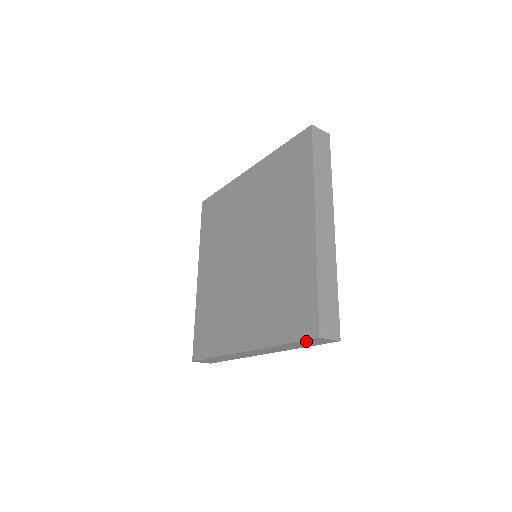
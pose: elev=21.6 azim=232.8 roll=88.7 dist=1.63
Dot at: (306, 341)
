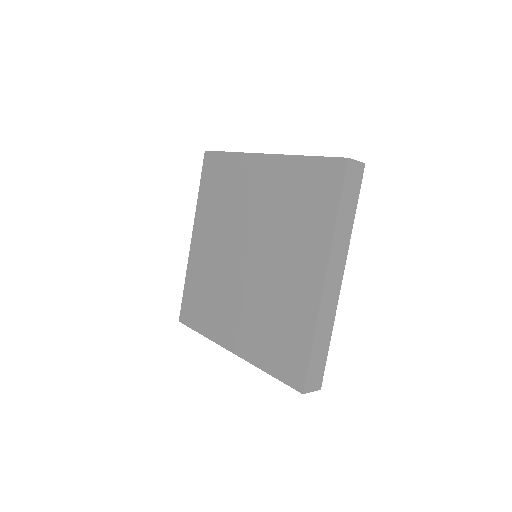
Dot at: occluded
